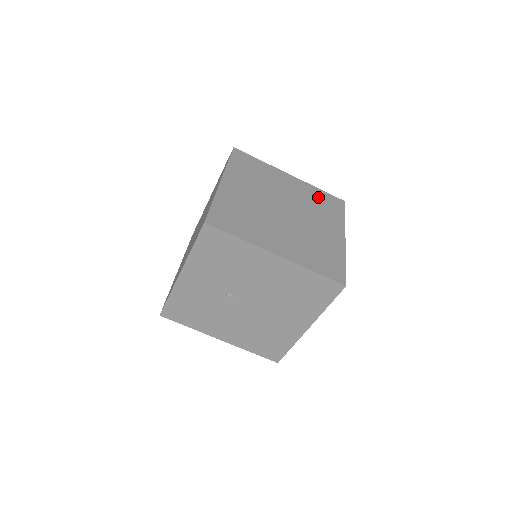
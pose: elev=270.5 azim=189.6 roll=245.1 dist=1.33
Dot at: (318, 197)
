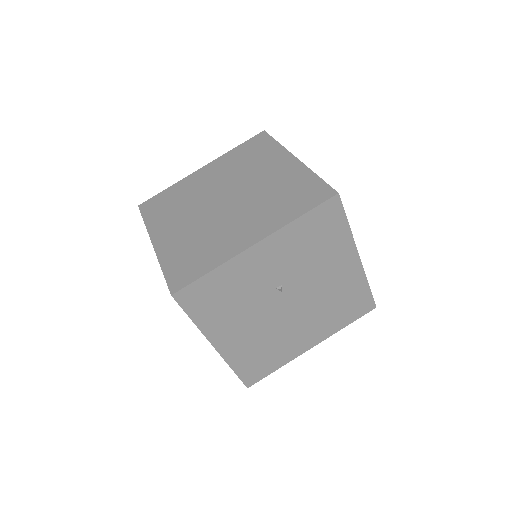
Dot at: occluded
